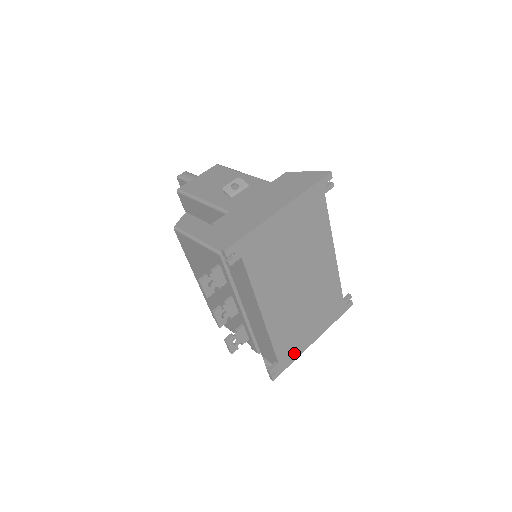
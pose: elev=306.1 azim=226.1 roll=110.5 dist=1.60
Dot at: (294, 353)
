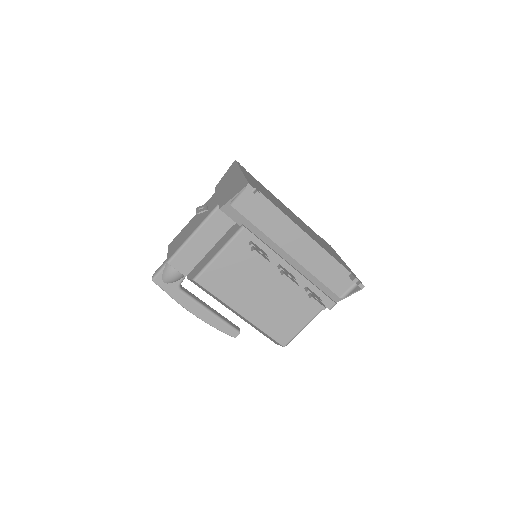
Dot at: occluded
